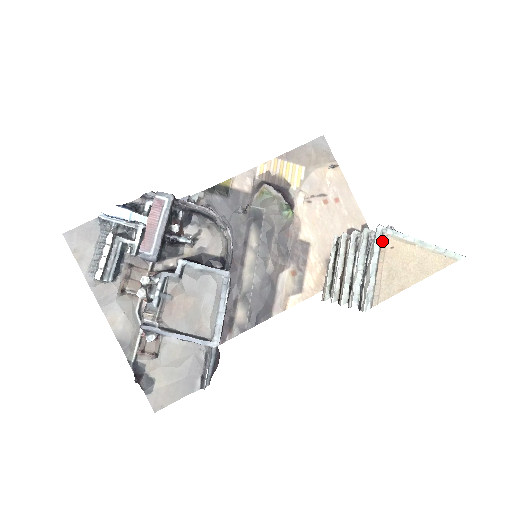
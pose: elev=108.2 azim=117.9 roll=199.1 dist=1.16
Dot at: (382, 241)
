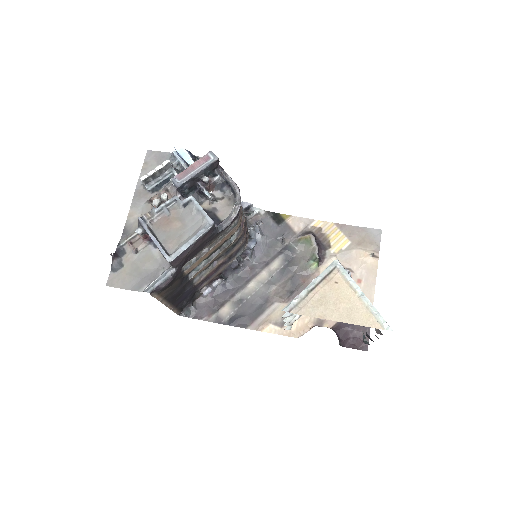
Dot at: (332, 273)
